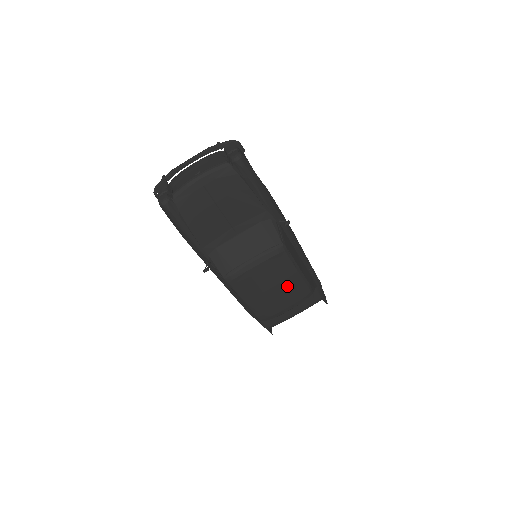
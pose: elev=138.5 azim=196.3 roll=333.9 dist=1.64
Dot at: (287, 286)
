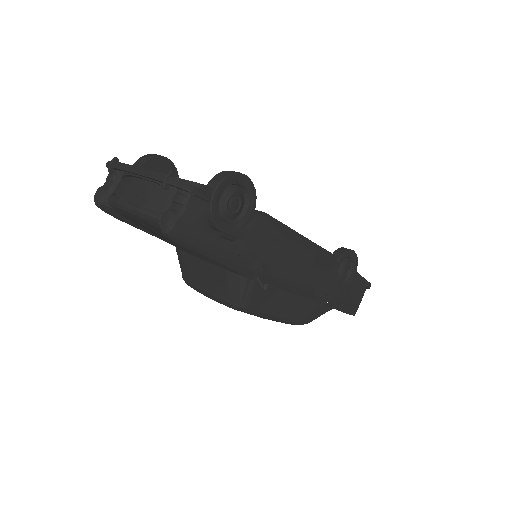
Dot at: occluded
